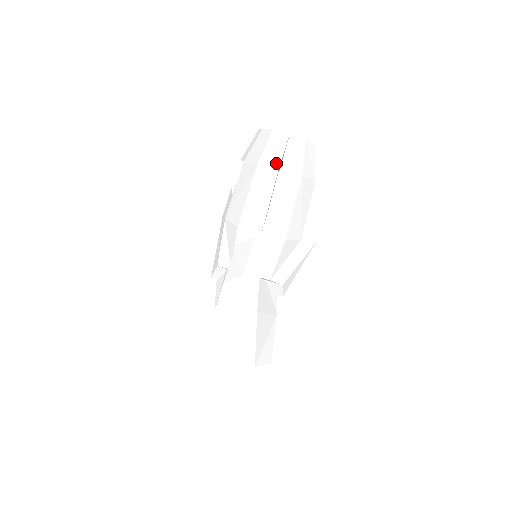
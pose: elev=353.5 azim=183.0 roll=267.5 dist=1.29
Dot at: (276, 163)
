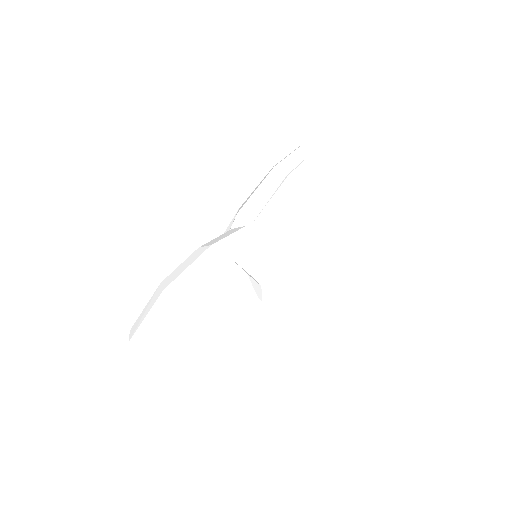
Dot at: (288, 170)
